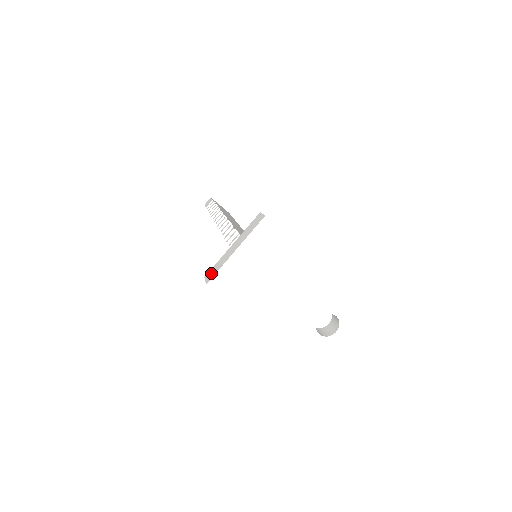
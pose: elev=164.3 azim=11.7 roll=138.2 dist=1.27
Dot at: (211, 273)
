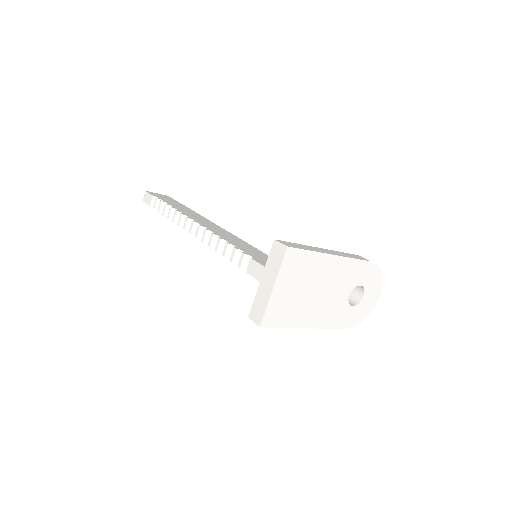
Dot at: (256, 314)
